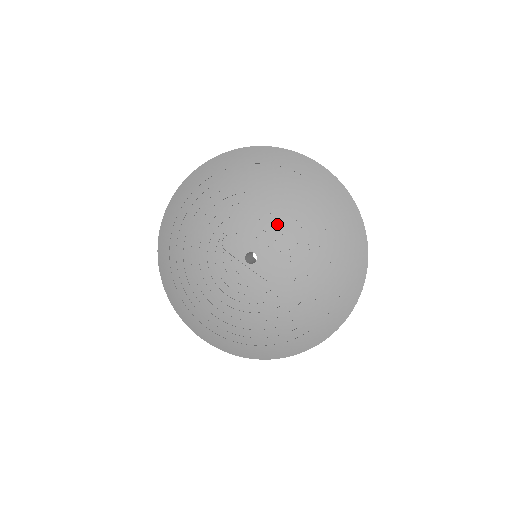
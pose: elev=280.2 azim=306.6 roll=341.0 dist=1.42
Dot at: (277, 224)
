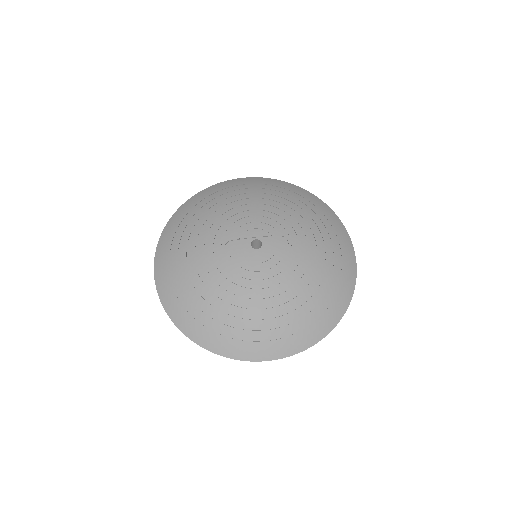
Dot at: (253, 212)
